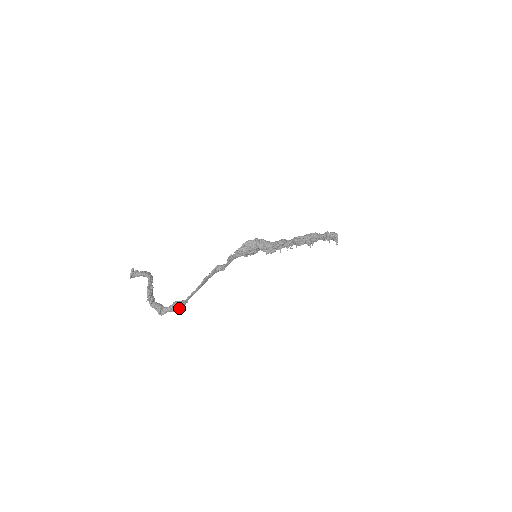
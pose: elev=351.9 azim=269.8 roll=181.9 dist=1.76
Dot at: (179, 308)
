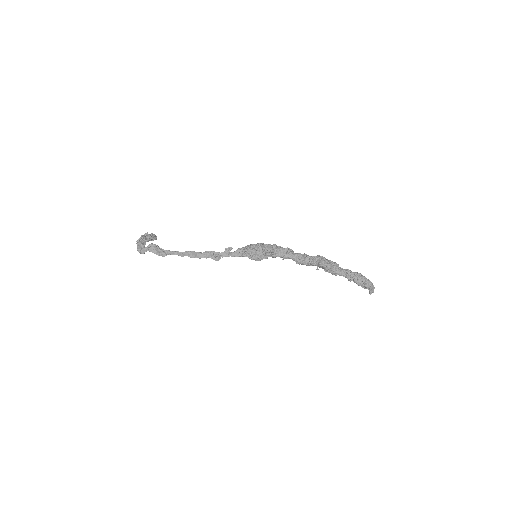
Dot at: (155, 250)
